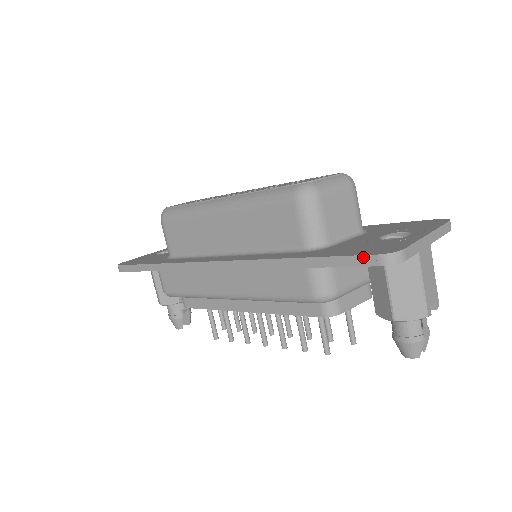
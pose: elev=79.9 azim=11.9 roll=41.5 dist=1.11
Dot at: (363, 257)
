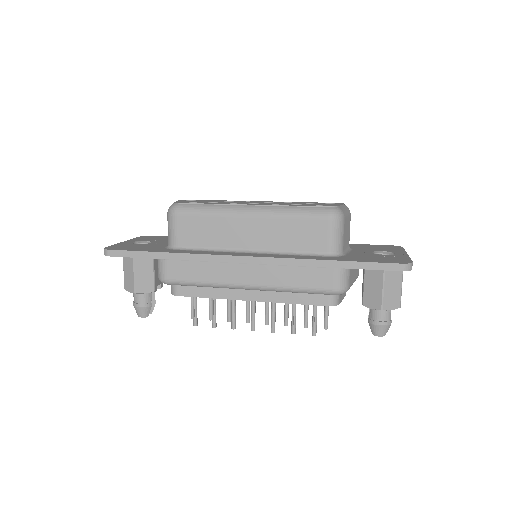
Dot at: (390, 264)
